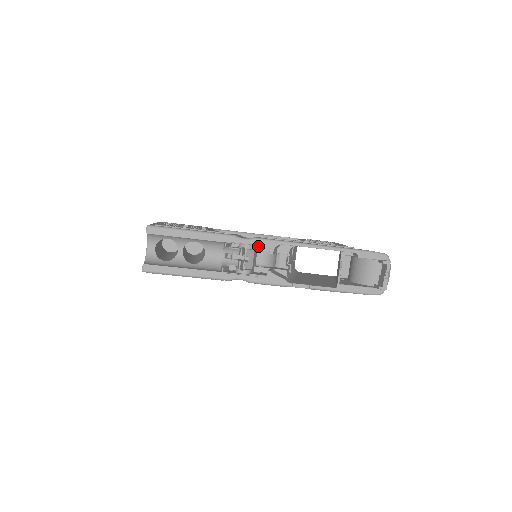
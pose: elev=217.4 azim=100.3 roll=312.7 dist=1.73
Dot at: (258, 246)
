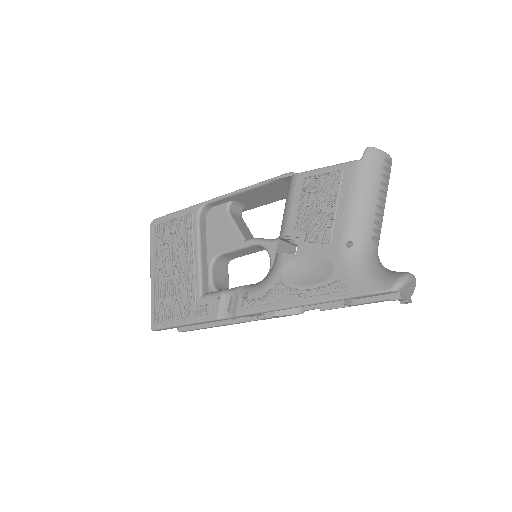
Dot at: (244, 316)
